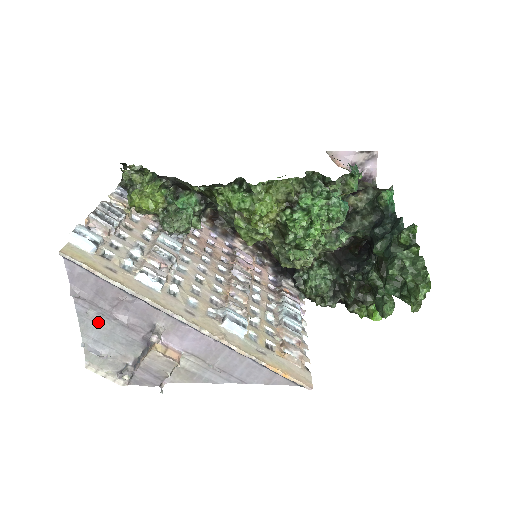
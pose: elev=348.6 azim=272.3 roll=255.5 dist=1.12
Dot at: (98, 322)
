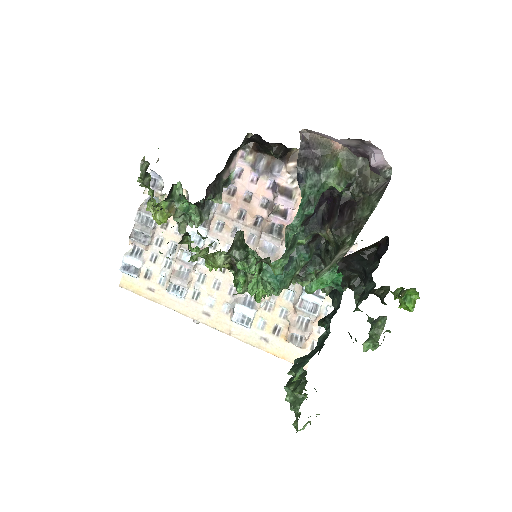
Dot at: occluded
